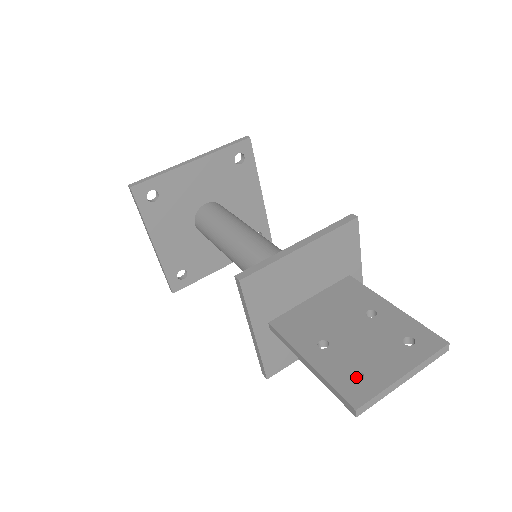
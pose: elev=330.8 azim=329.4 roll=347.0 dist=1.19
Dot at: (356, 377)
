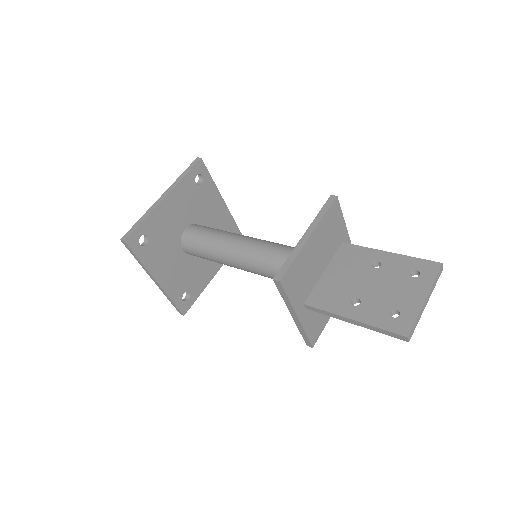
Dot at: (392, 315)
